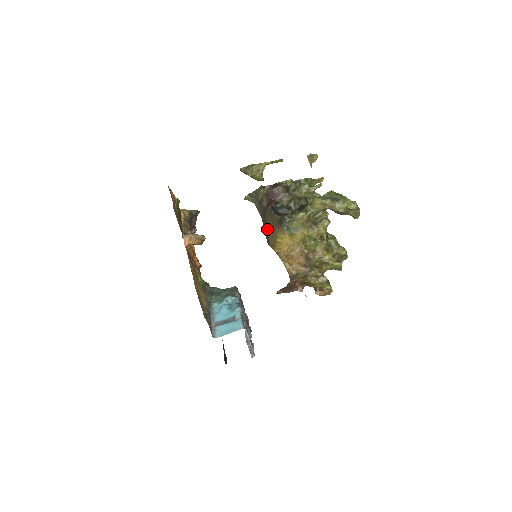
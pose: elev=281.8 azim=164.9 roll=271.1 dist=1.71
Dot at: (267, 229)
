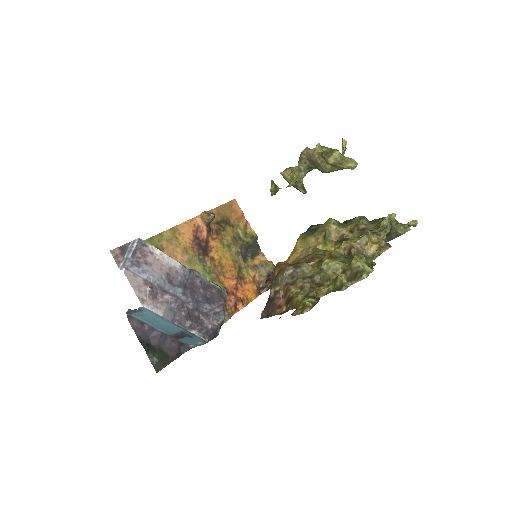
Dot at: occluded
